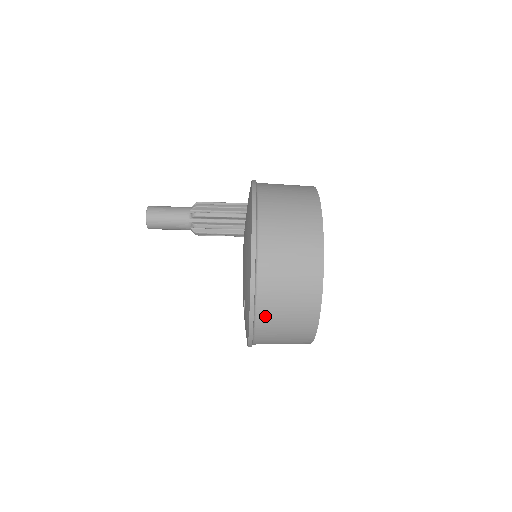
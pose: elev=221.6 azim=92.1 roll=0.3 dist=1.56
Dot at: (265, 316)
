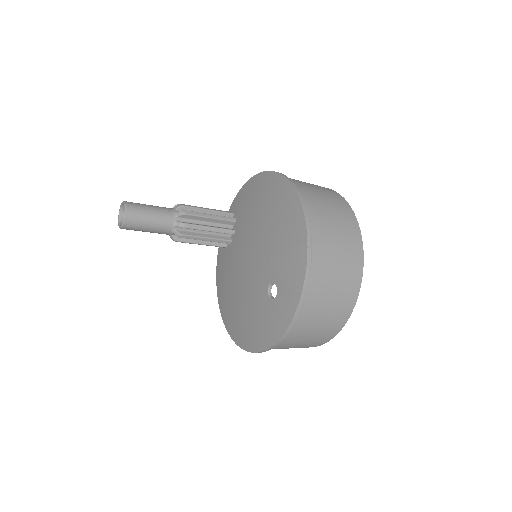
Dot at: (315, 289)
